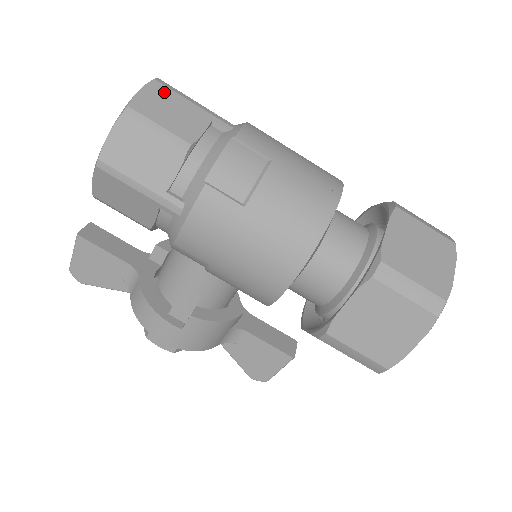
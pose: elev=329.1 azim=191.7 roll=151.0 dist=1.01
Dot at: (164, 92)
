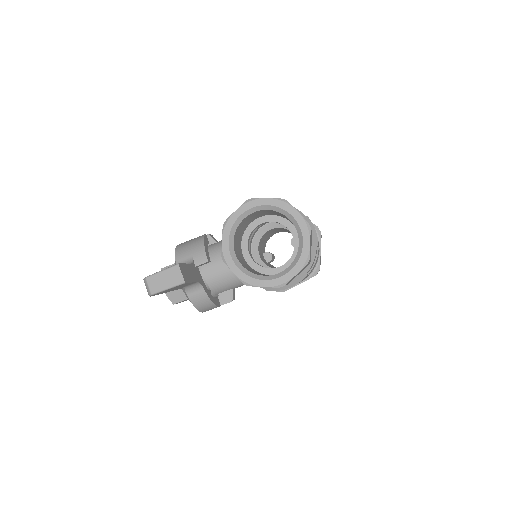
Dot at: occluded
